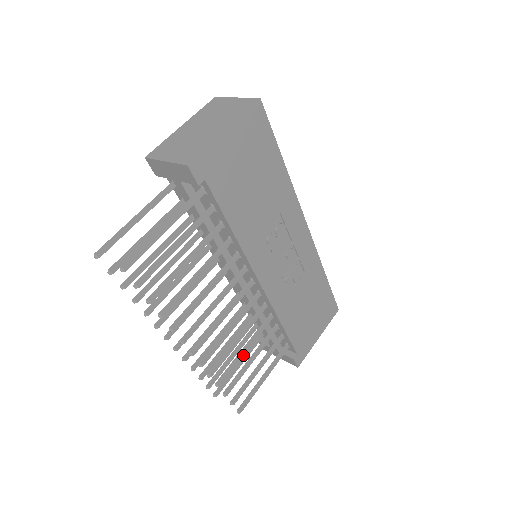
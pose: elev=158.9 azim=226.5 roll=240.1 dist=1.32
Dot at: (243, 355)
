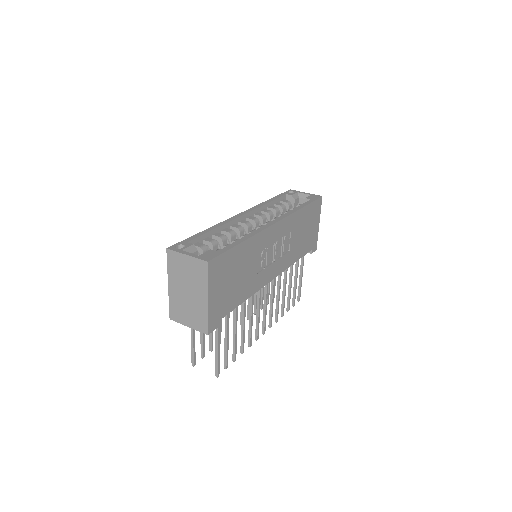
Dot at: (285, 294)
